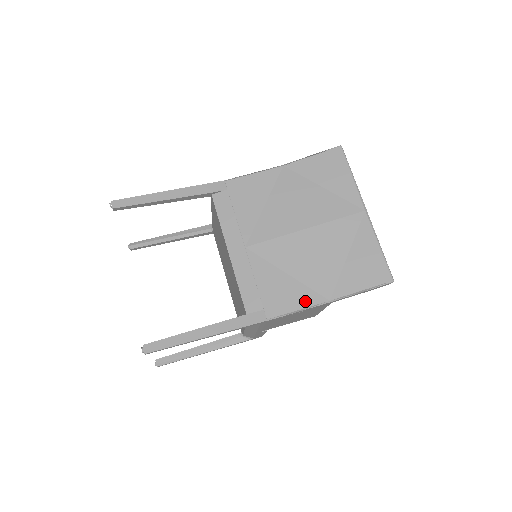
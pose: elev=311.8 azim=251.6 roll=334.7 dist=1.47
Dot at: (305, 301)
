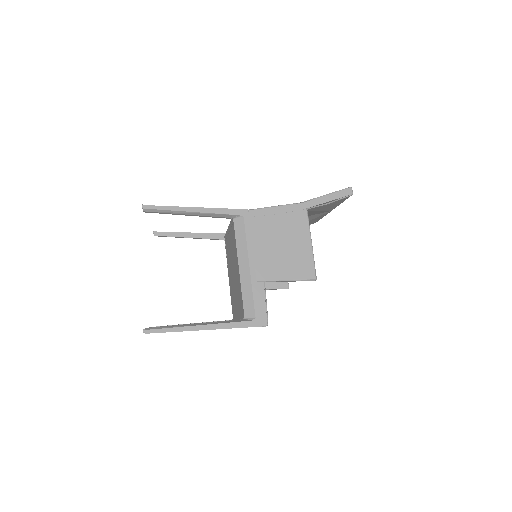
Dot at: occluded
